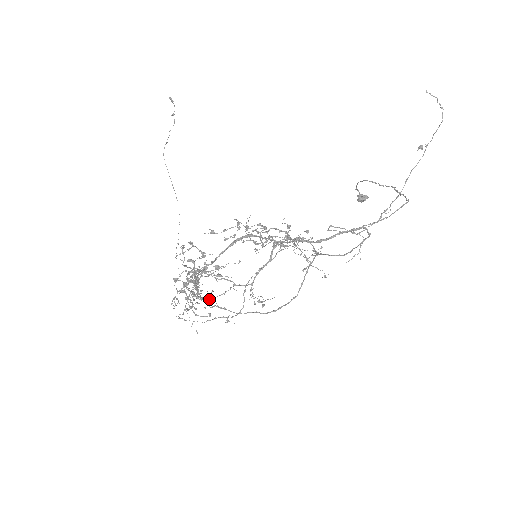
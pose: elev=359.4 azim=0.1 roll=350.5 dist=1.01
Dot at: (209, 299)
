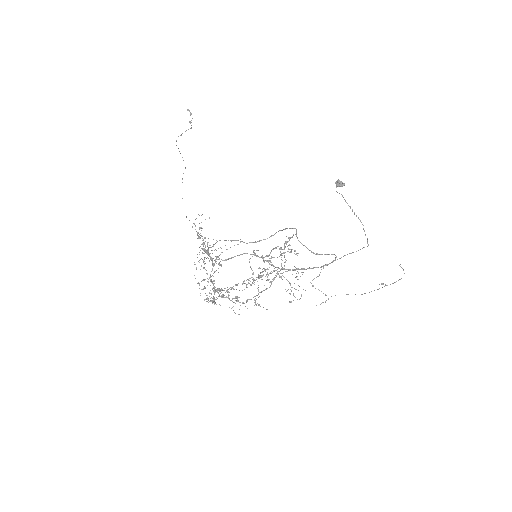
Dot at: occluded
